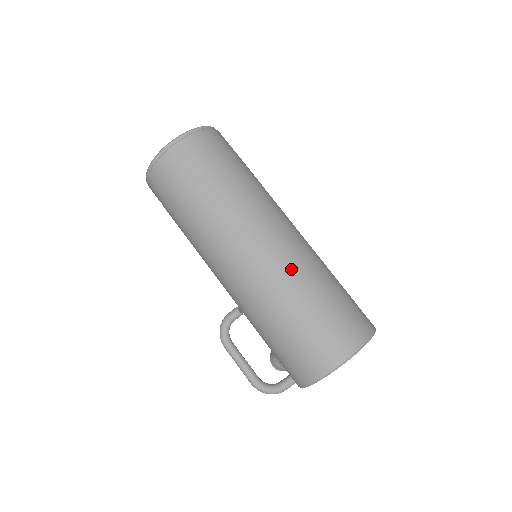
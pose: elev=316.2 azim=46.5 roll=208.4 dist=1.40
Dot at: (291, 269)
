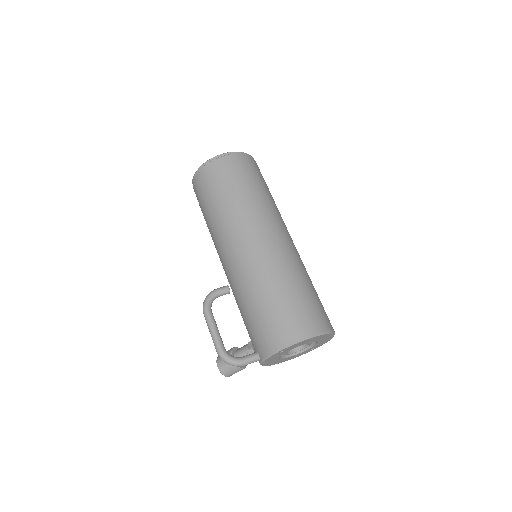
Dot at: (295, 260)
